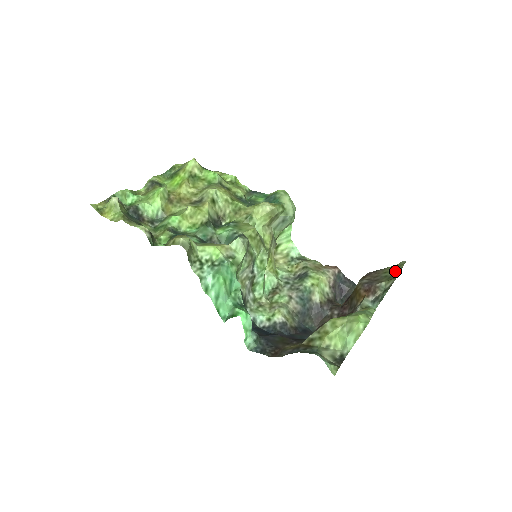
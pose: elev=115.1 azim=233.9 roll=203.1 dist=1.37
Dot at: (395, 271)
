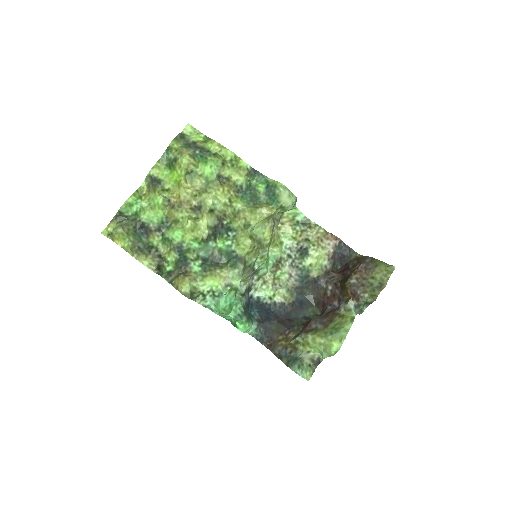
Dot at: (381, 282)
